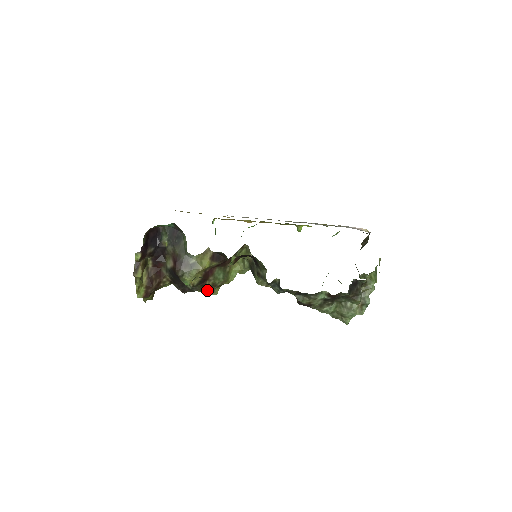
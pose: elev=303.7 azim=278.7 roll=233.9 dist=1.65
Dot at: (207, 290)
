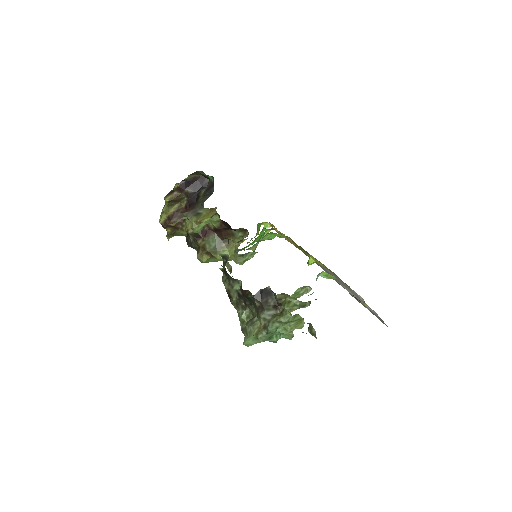
Dot at: (199, 251)
